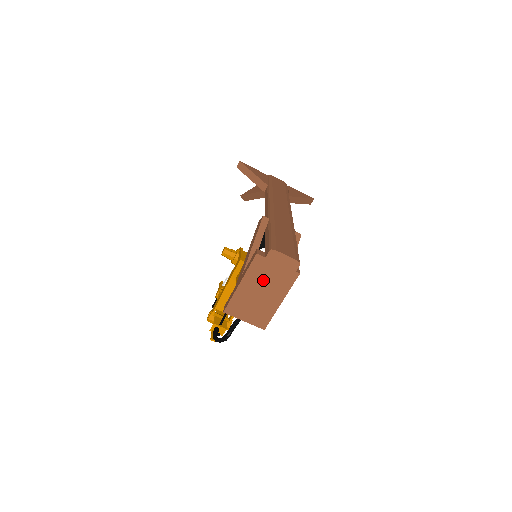
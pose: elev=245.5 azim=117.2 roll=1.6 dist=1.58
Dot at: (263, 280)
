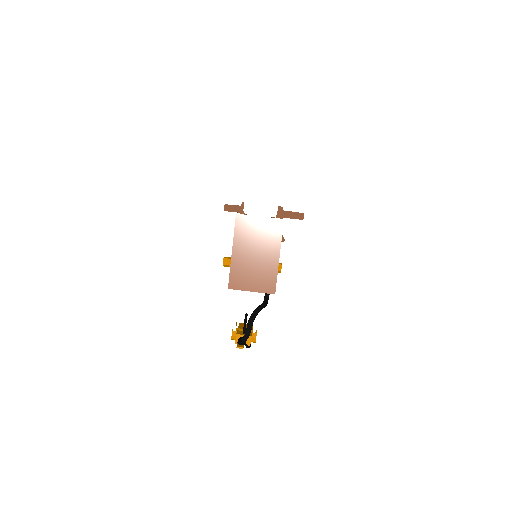
Dot at: (252, 239)
